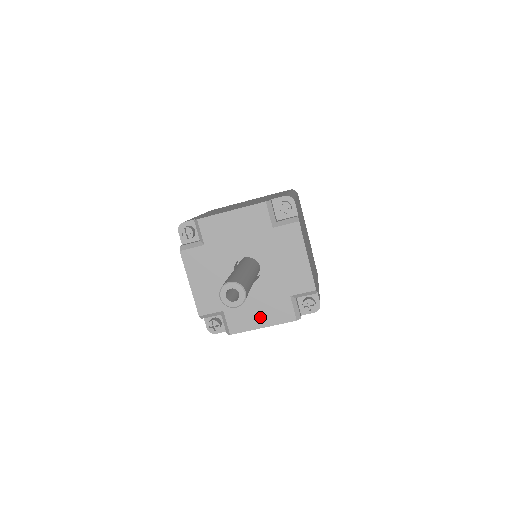
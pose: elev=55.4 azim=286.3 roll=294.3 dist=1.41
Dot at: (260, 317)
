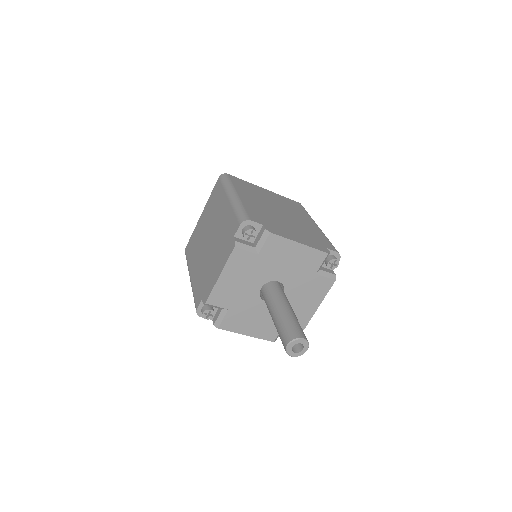
Dot at: (251, 327)
